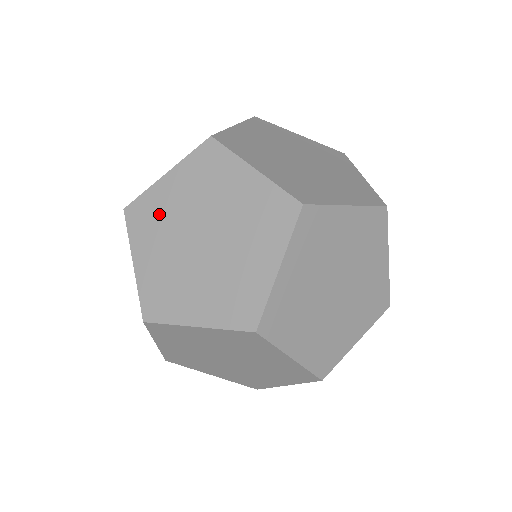
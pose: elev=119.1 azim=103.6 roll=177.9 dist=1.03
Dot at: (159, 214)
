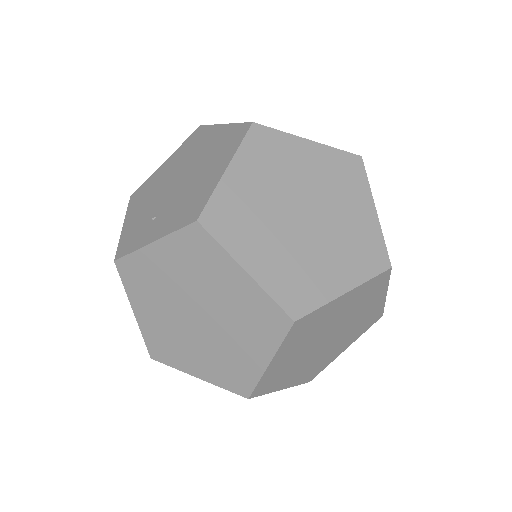
Dot at: (244, 209)
